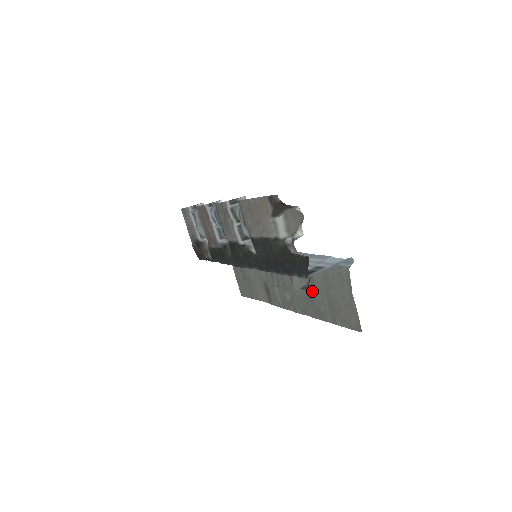
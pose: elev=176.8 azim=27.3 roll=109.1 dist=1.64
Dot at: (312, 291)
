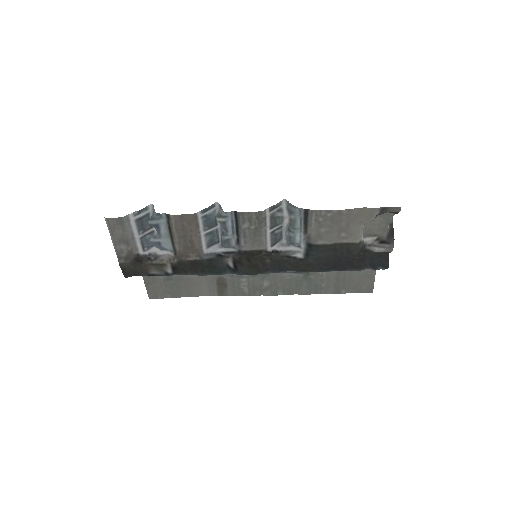
Dot at: (316, 273)
